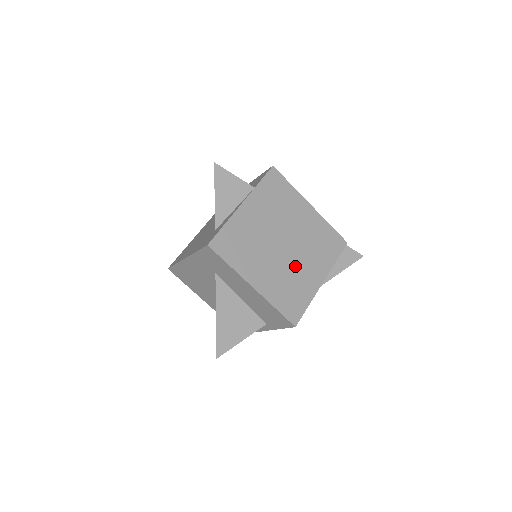
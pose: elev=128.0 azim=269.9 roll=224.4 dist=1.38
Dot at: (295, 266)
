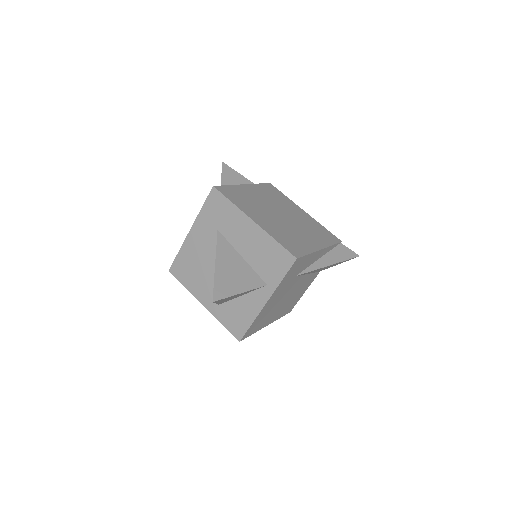
Dot at: (293, 230)
